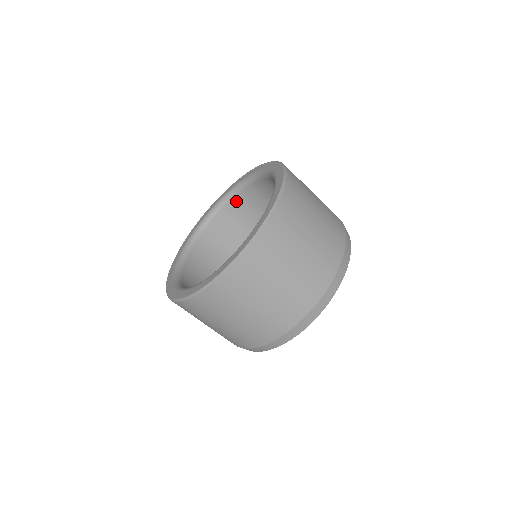
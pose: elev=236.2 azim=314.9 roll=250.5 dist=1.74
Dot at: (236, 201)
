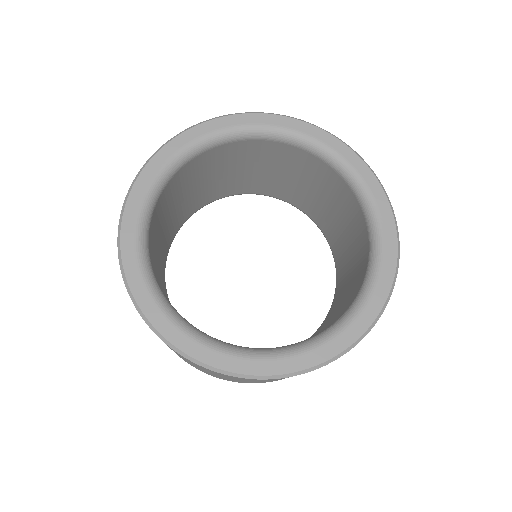
Dot at: (215, 151)
